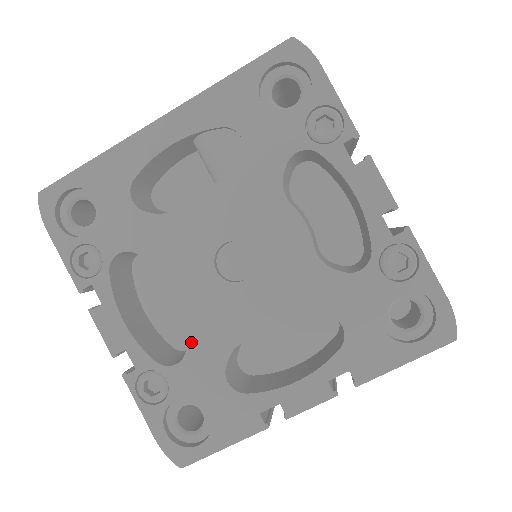
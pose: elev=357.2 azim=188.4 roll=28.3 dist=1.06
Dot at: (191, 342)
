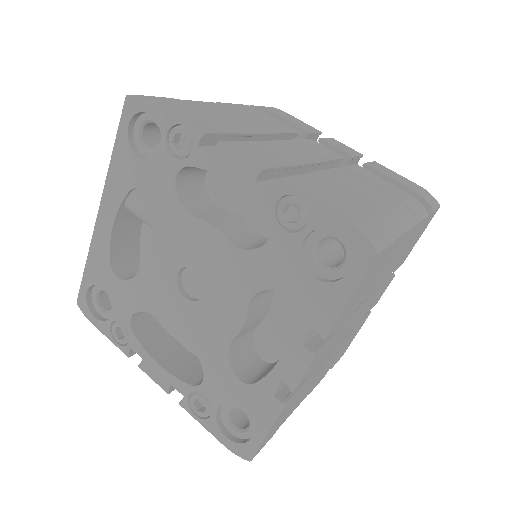
Dot at: (201, 360)
